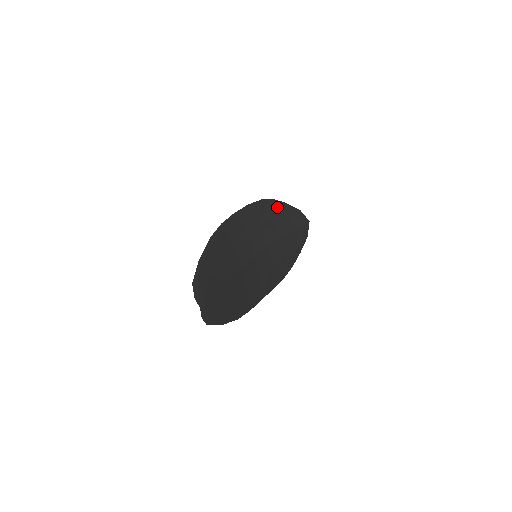
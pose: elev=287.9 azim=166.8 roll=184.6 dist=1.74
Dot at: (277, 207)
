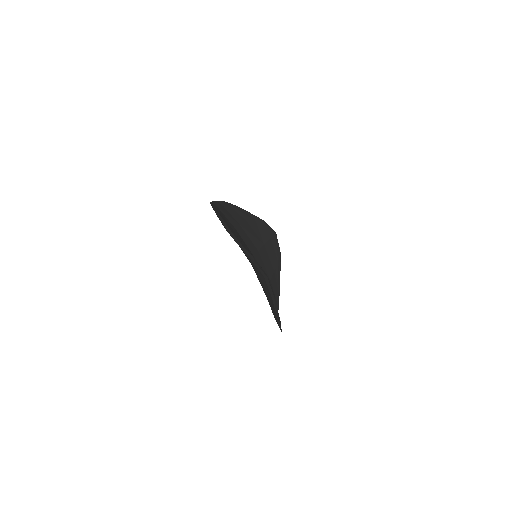
Dot at: (242, 212)
